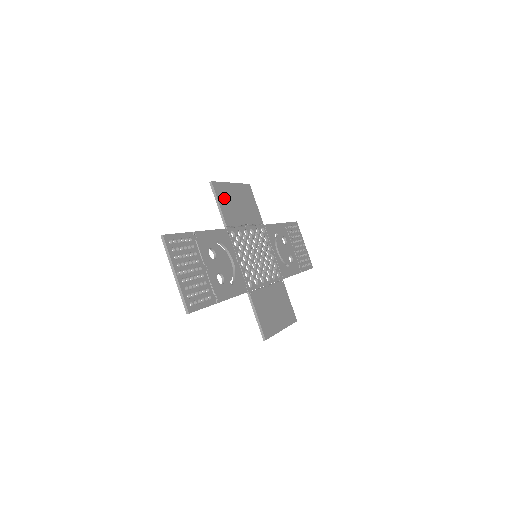
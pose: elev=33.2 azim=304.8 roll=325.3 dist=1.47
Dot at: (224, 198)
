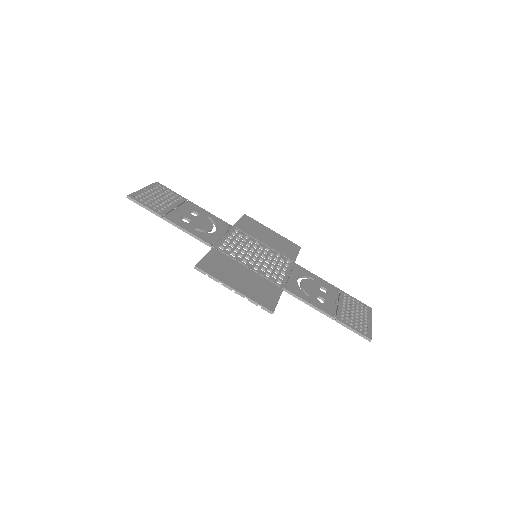
Dot at: (250, 224)
